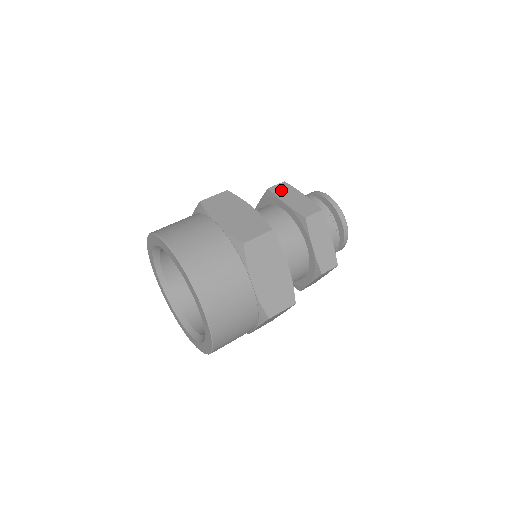
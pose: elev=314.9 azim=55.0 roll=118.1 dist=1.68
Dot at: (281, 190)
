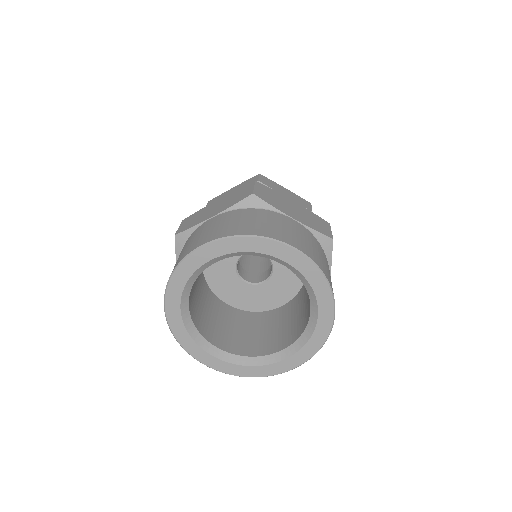
Dot at: occluded
